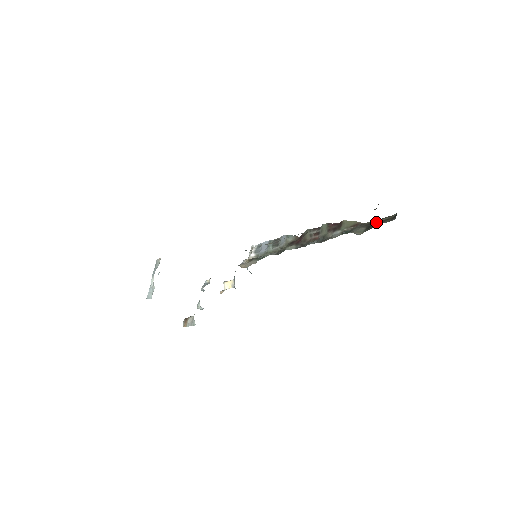
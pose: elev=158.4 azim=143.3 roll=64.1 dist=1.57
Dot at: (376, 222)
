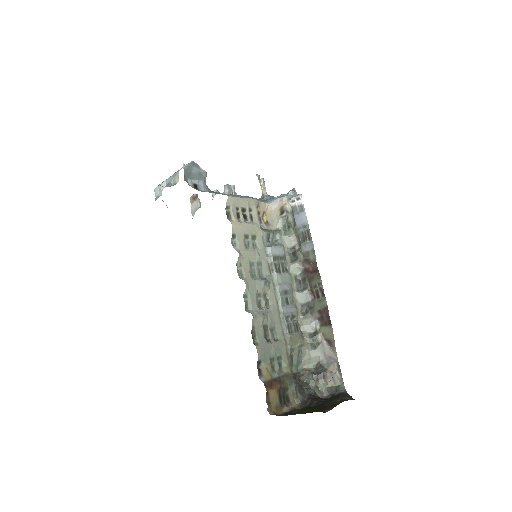
Dot at: (332, 368)
